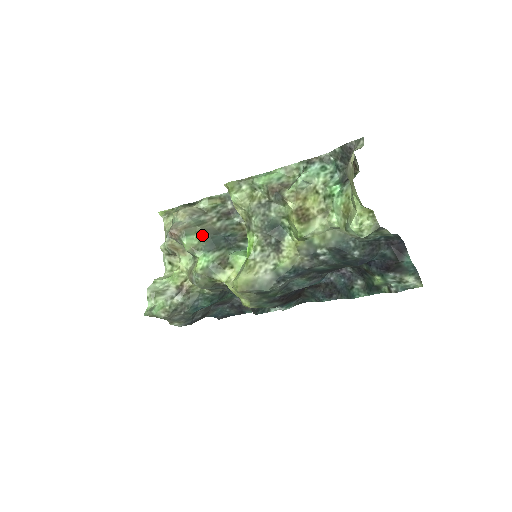
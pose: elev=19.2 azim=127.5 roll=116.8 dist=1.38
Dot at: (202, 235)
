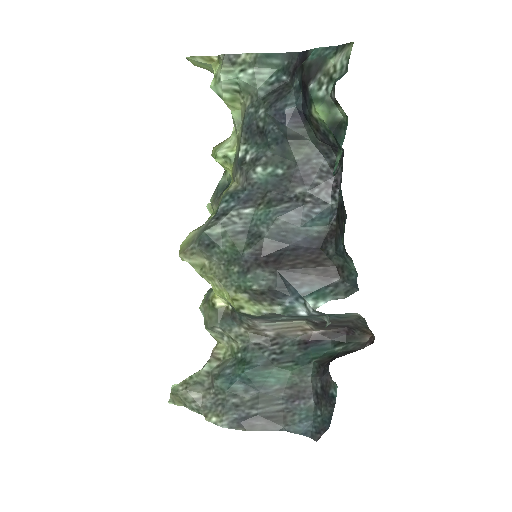
Dot at: occluded
